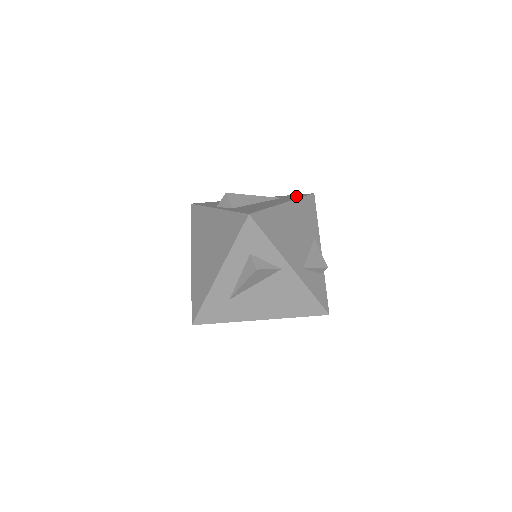
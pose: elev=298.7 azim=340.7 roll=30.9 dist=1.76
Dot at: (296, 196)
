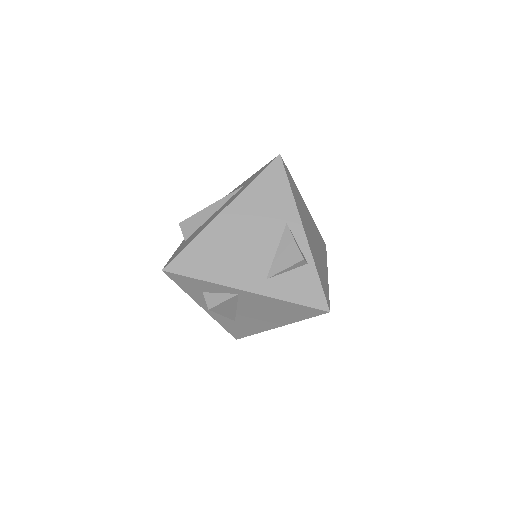
Dot at: (255, 175)
